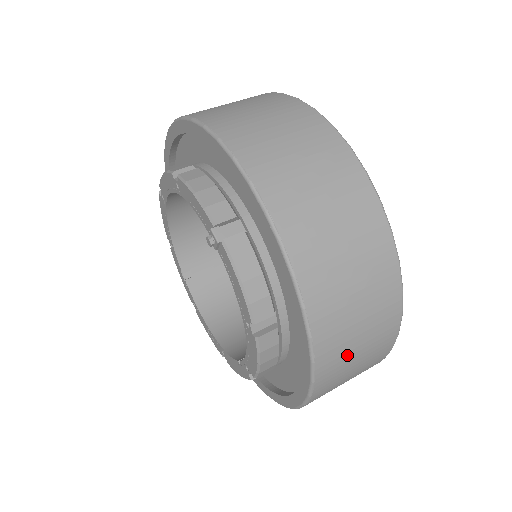
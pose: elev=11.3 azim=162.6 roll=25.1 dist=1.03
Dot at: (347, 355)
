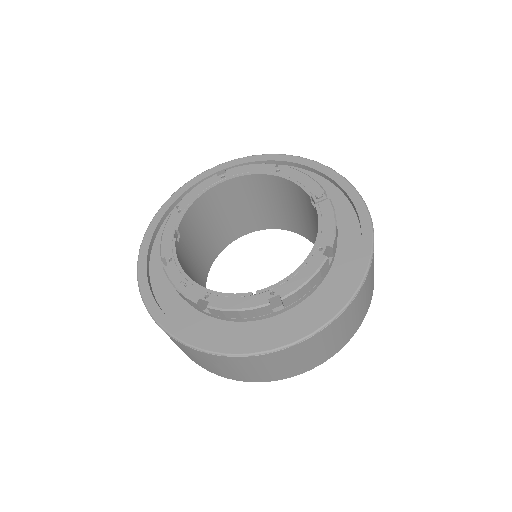
Dot at: (356, 309)
